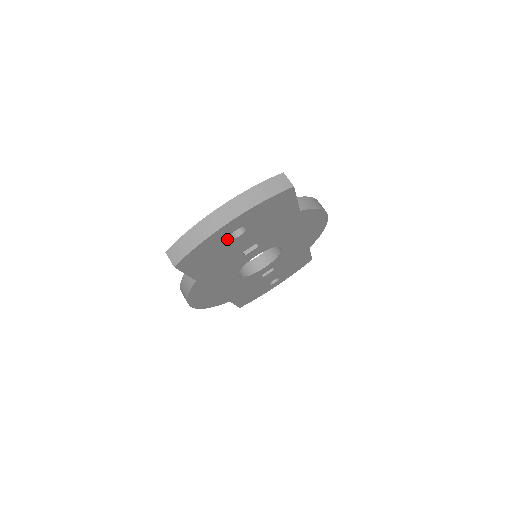
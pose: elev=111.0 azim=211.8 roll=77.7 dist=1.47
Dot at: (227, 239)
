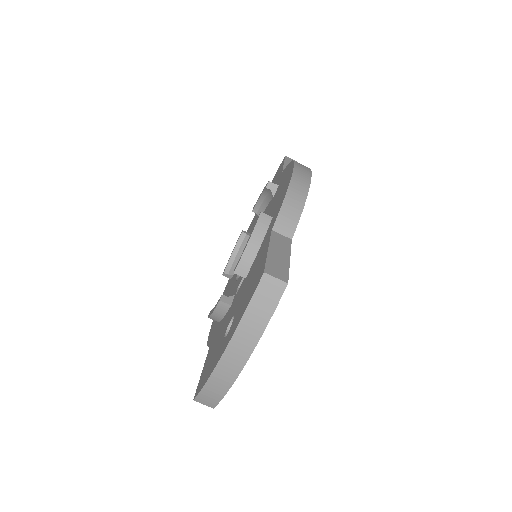
Dot at: occluded
